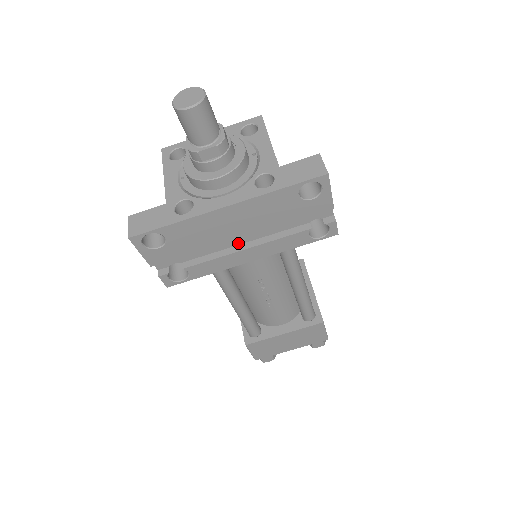
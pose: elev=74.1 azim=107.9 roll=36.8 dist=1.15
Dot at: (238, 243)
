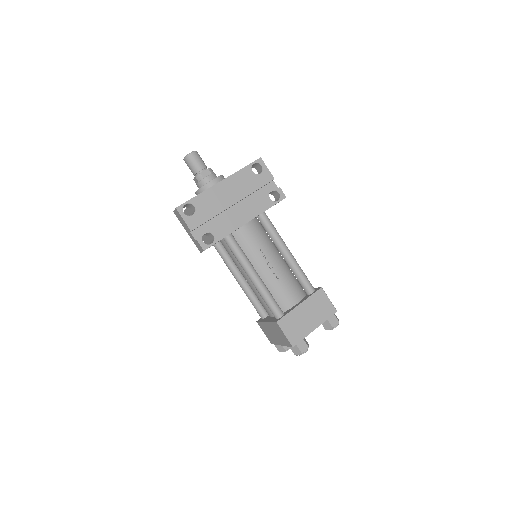
Dot at: (235, 214)
